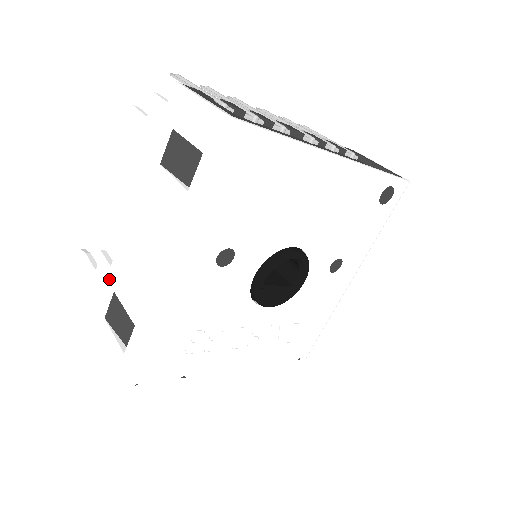
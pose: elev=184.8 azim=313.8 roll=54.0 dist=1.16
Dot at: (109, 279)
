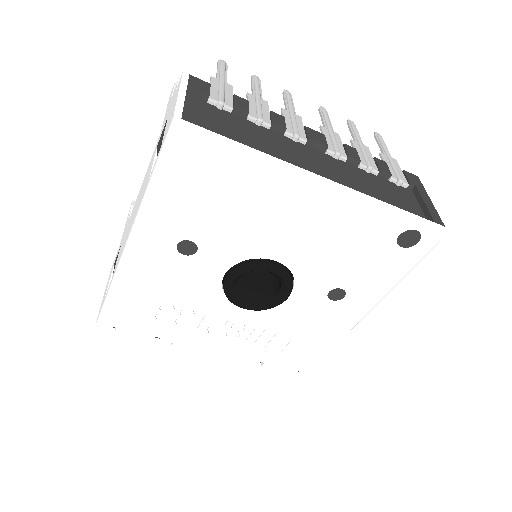
Dot at: (124, 233)
